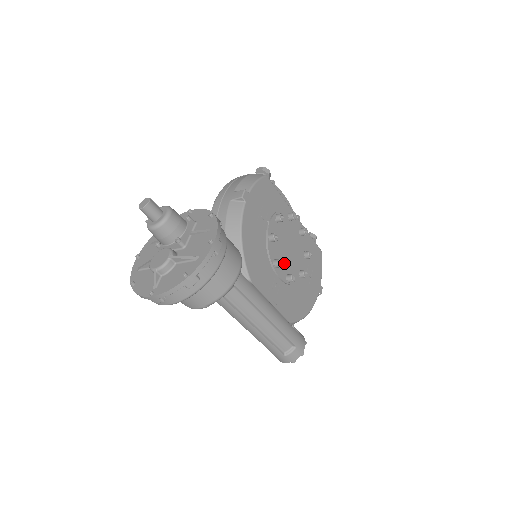
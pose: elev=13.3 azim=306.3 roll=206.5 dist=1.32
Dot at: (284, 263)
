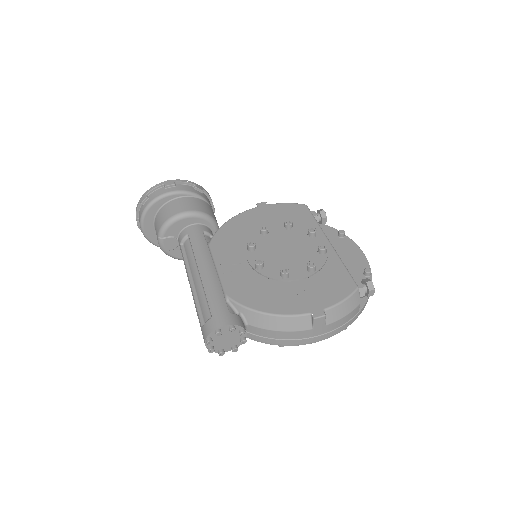
Dot at: (265, 255)
